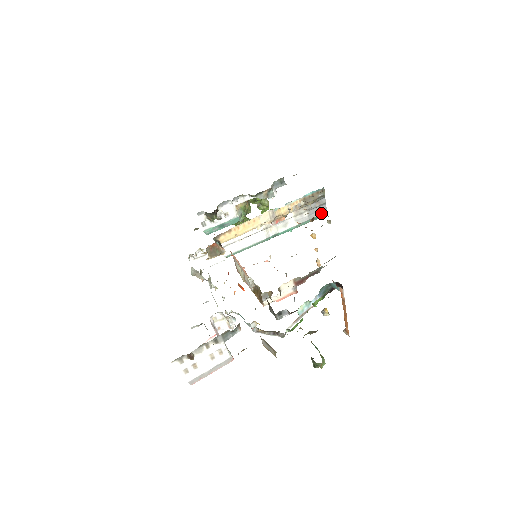
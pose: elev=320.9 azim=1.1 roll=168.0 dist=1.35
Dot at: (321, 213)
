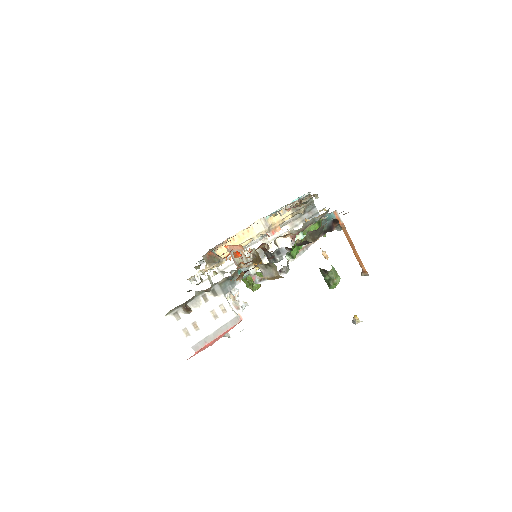
Dot at: occluded
